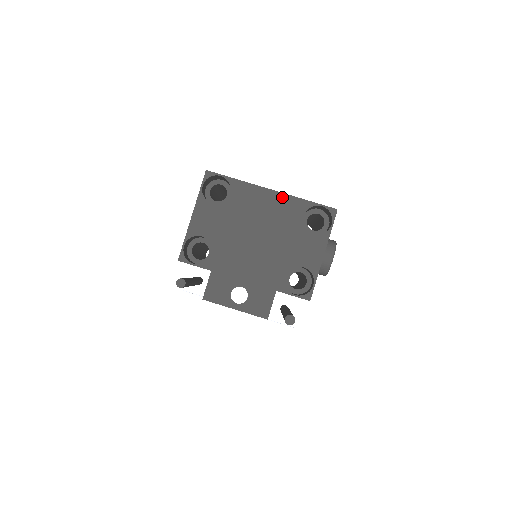
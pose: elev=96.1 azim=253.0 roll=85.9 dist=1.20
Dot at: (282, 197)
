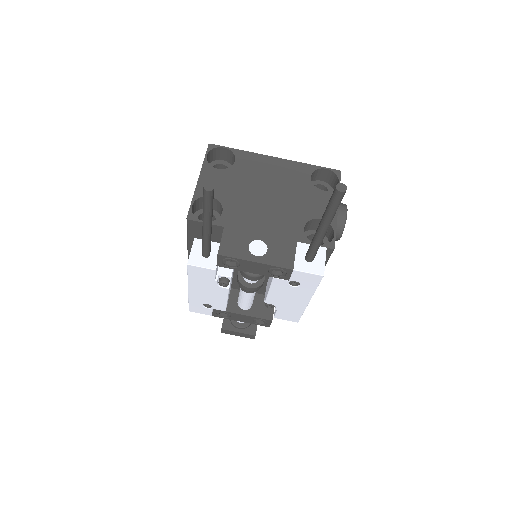
Dot at: (286, 162)
